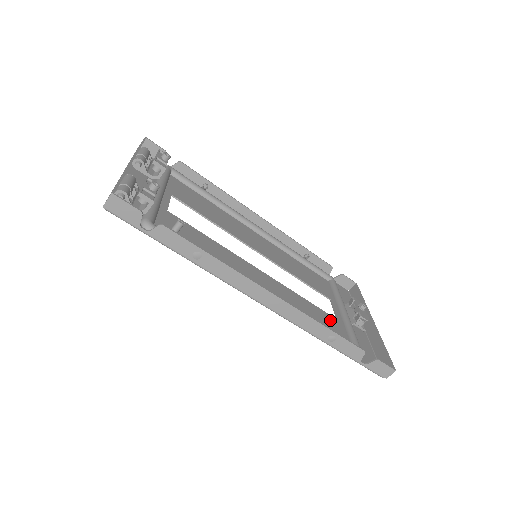
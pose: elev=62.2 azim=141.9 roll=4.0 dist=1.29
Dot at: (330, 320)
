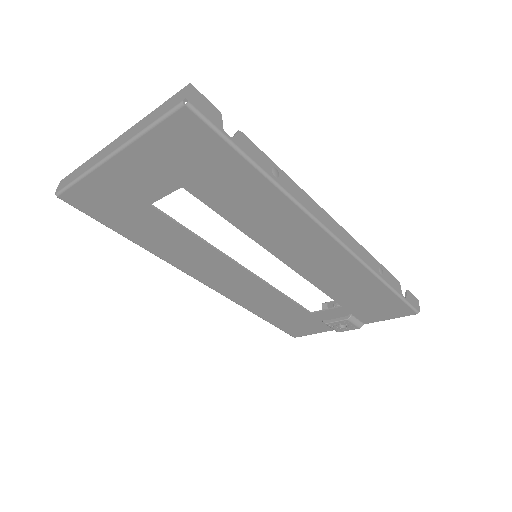
Dot at: (344, 297)
